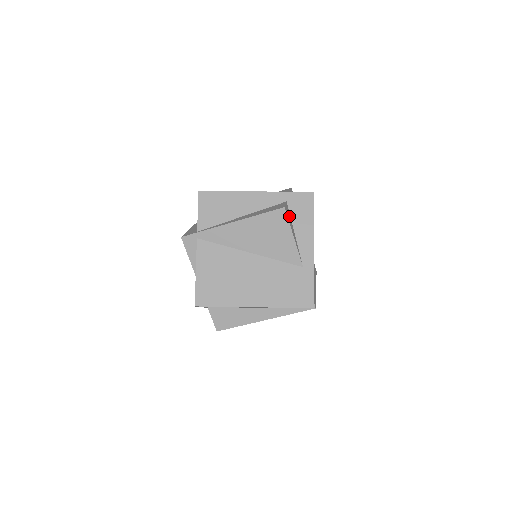
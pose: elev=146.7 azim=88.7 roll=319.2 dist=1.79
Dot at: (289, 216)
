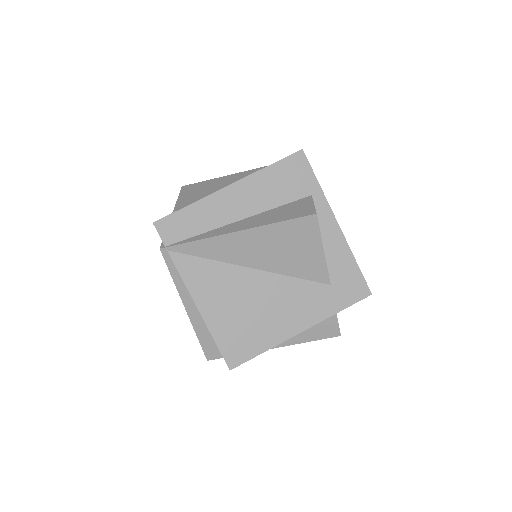
Dot at: occluded
